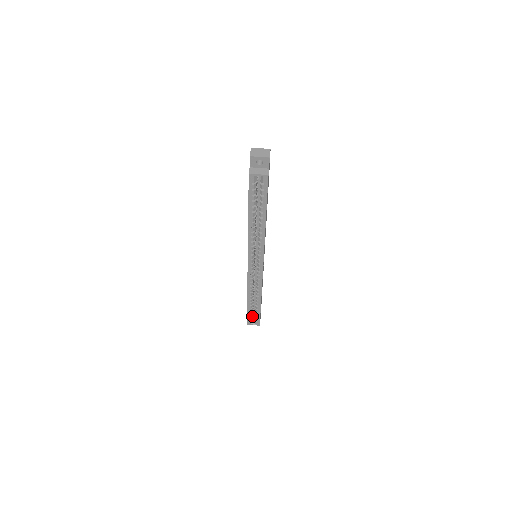
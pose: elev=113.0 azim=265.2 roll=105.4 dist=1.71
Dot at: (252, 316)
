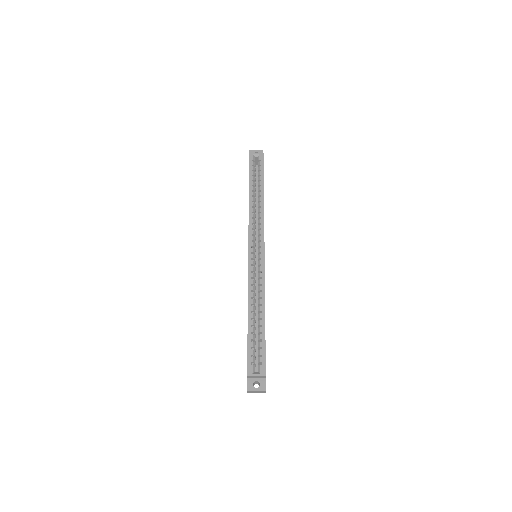
Dot at: (254, 361)
